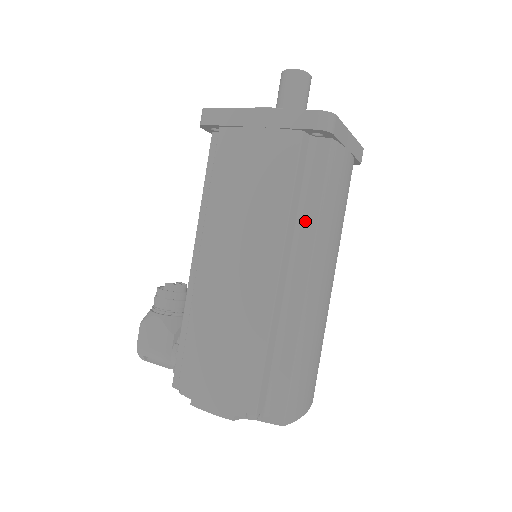
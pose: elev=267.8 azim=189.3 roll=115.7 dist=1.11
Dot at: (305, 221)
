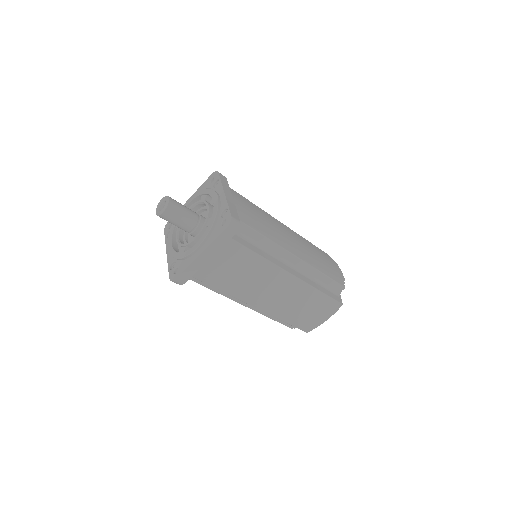
Dot at: occluded
